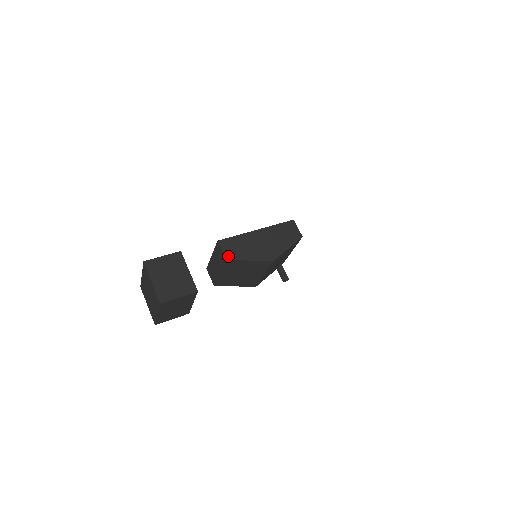
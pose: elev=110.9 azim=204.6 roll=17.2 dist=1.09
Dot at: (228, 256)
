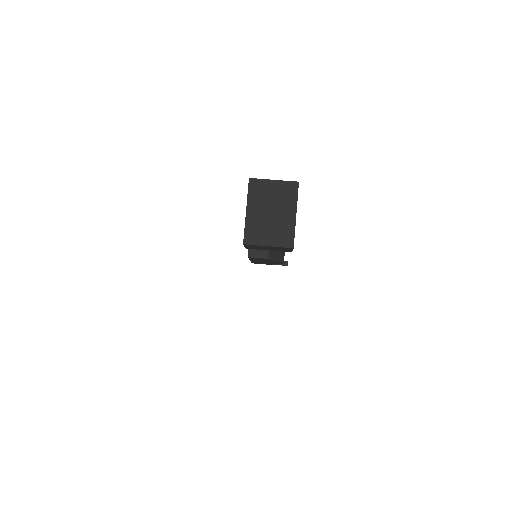
Dot at: occluded
